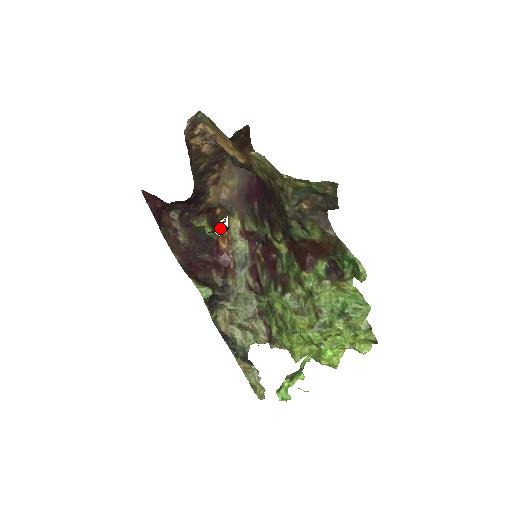
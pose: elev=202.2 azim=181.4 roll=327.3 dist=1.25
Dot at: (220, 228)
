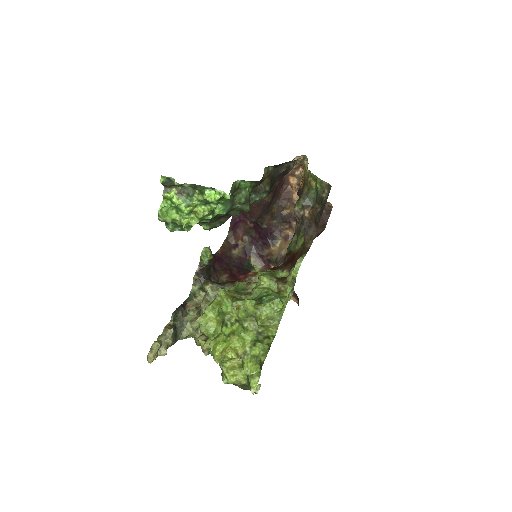
Dot at: (254, 217)
